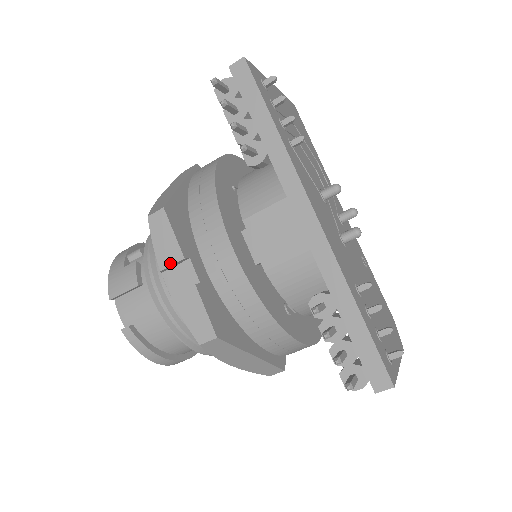
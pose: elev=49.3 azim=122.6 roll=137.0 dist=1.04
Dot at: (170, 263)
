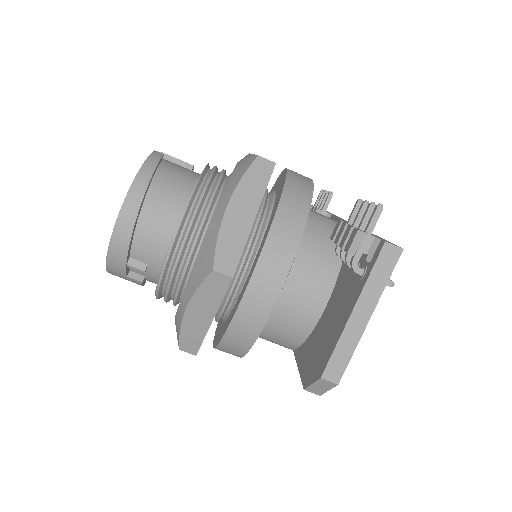
Dot at: occluded
